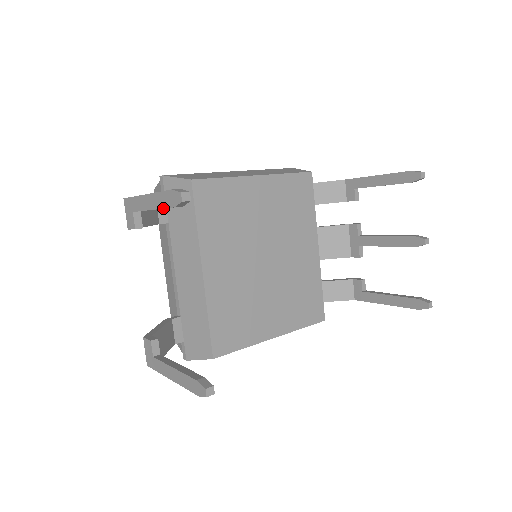
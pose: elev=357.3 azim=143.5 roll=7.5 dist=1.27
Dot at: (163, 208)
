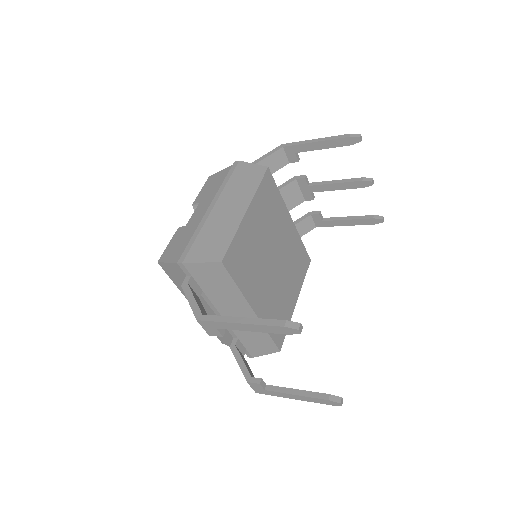
Dot at: occluded
